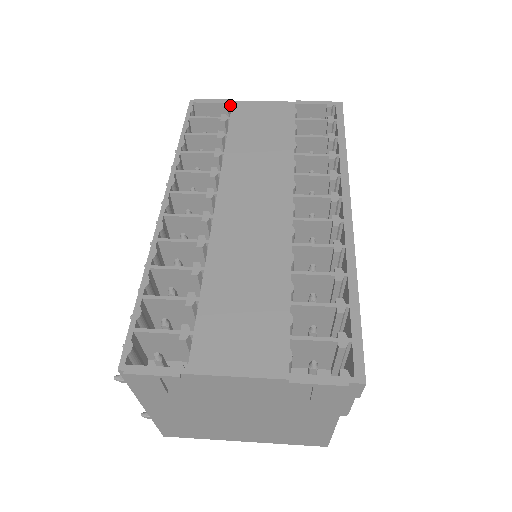
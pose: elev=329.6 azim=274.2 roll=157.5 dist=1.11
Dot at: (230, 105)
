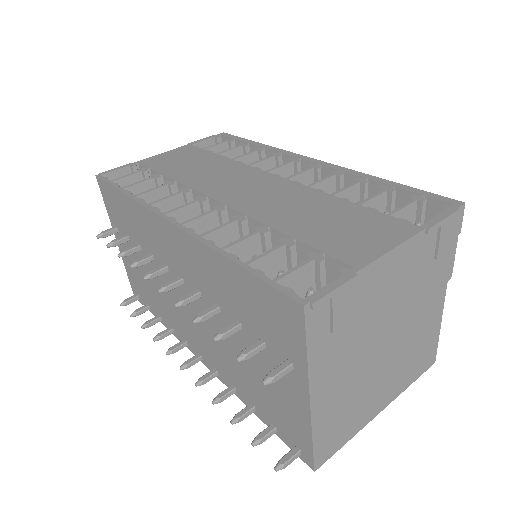
Dot at: (136, 166)
